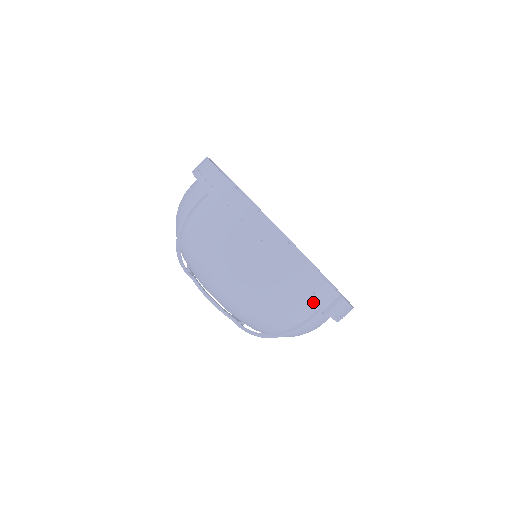
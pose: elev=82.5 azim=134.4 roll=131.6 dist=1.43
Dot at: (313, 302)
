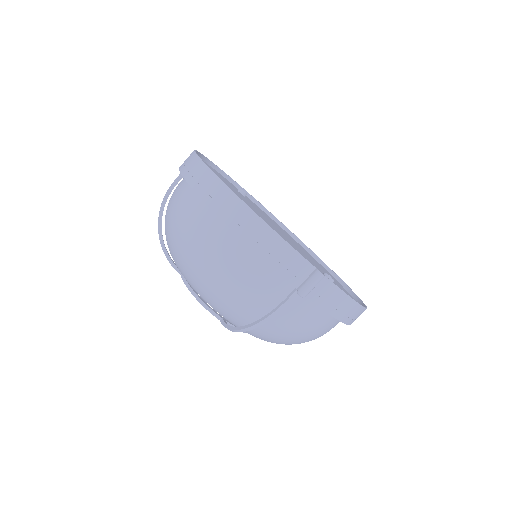
Dot at: (280, 274)
